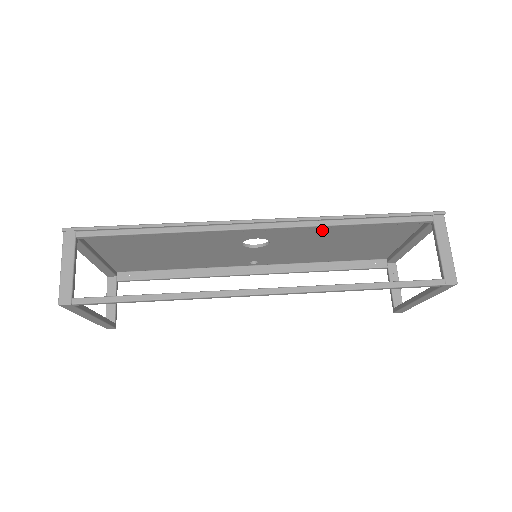
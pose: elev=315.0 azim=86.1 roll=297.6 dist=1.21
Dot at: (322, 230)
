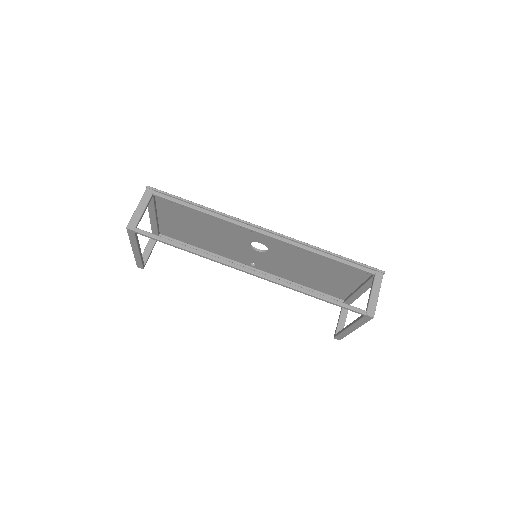
Dot at: (304, 254)
